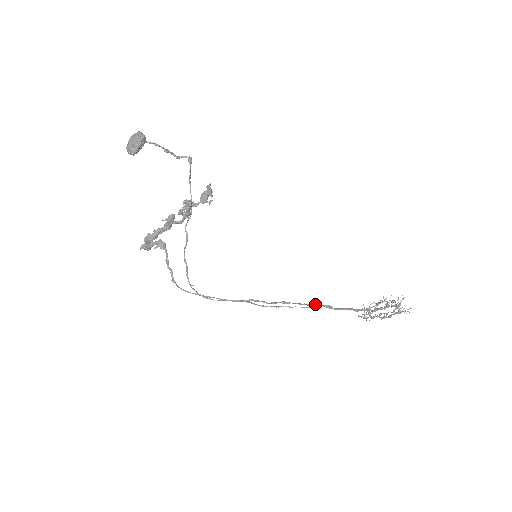
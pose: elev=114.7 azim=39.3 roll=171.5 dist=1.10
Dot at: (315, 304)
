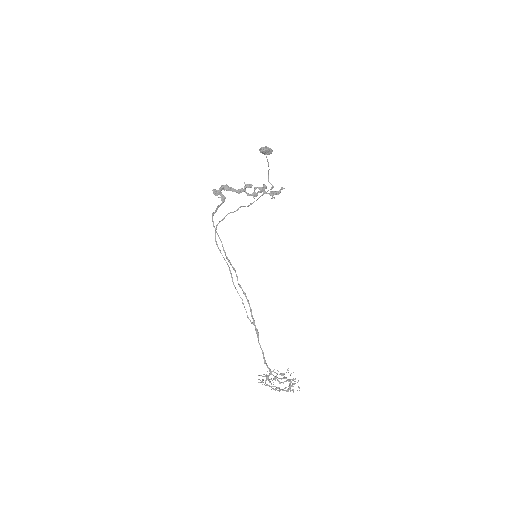
Dot at: (254, 320)
